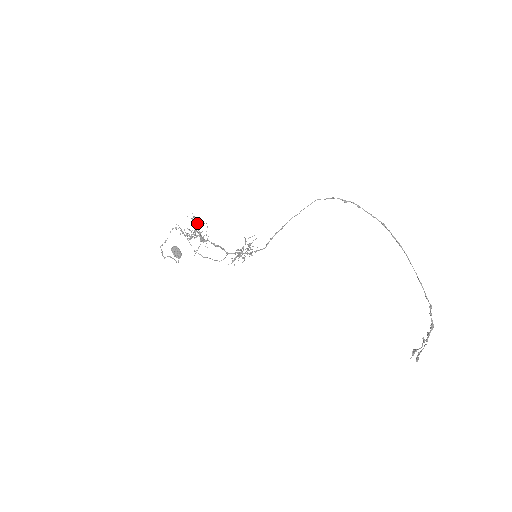
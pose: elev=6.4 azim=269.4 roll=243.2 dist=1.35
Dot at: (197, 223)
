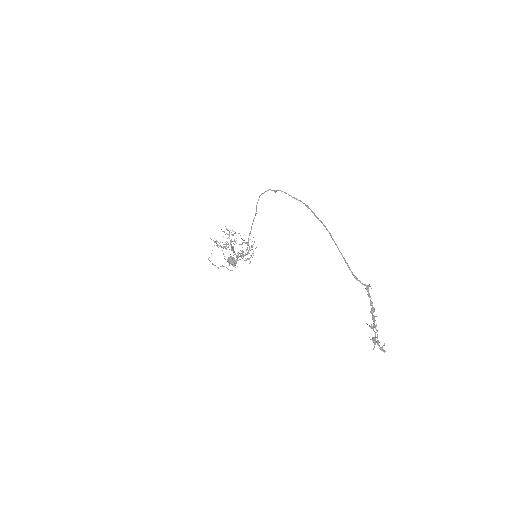
Dot at: (227, 234)
